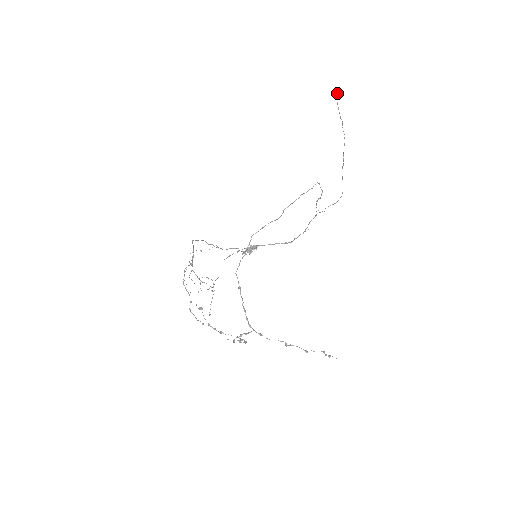
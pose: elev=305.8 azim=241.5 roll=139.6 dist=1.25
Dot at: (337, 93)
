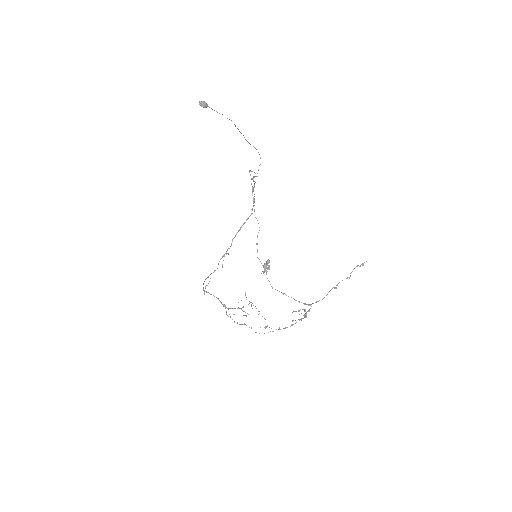
Dot at: (204, 102)
